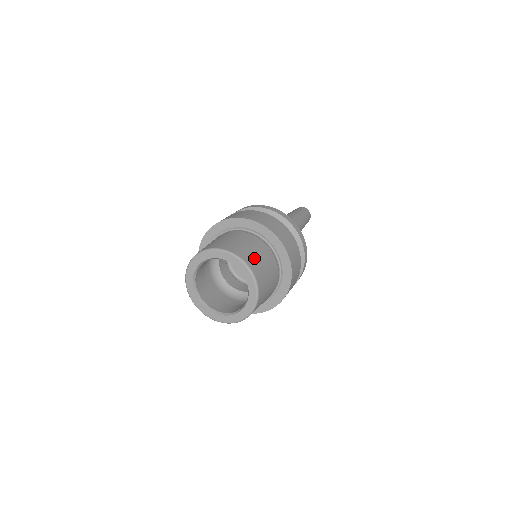
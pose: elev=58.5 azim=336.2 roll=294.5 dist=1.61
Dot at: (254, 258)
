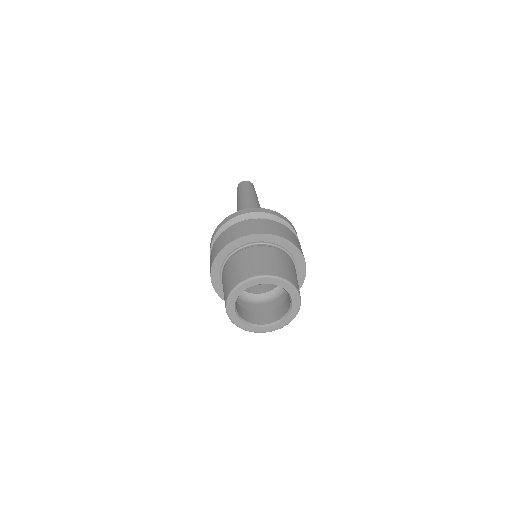
Dot at: (295, 279)
